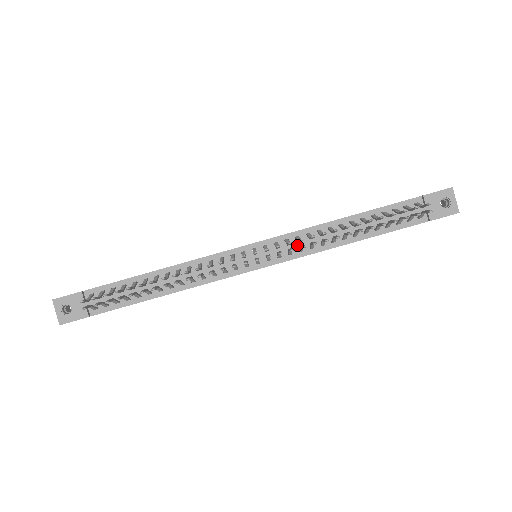
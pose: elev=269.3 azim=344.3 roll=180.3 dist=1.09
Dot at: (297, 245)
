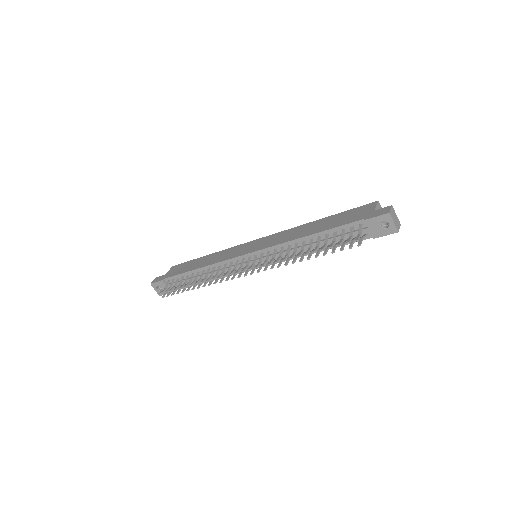
Dot at: (276, 256)
